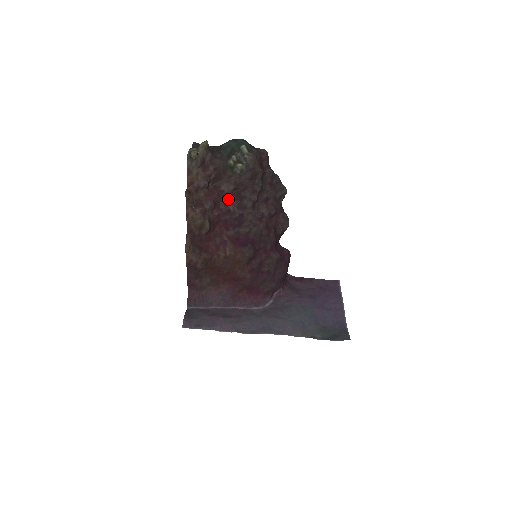
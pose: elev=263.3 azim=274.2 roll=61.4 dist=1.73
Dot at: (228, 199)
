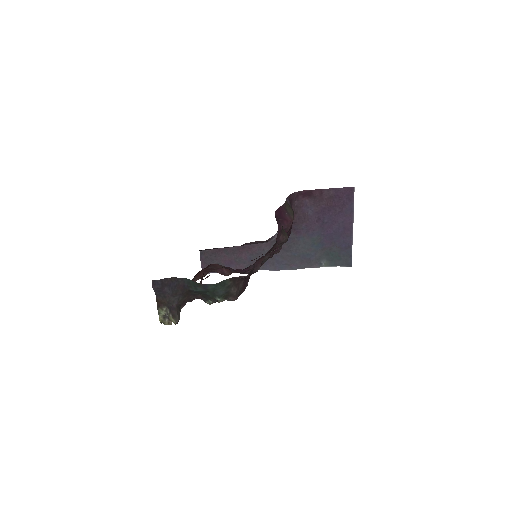
Dot at: occluded
